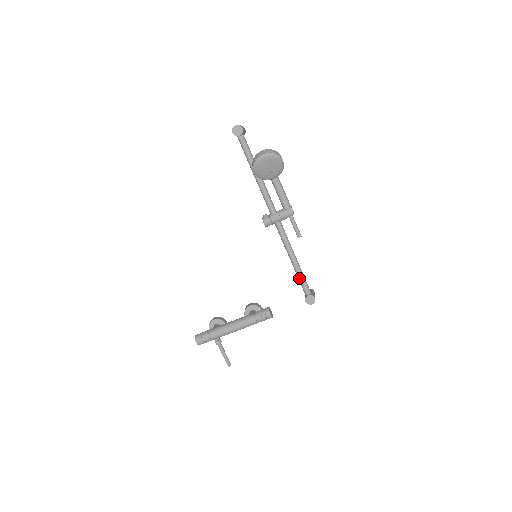
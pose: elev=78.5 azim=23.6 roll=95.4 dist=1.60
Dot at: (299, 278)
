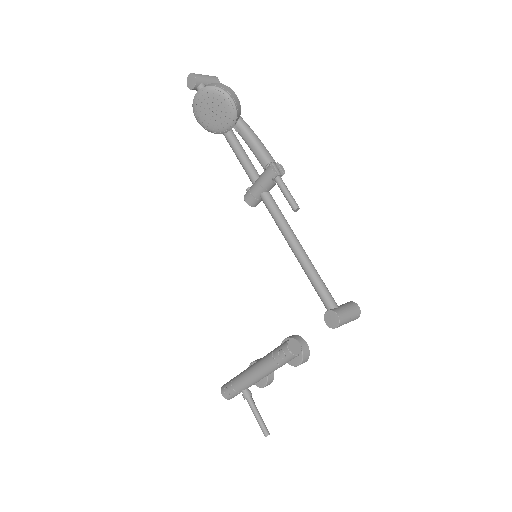
Dot at: (310, 281)
